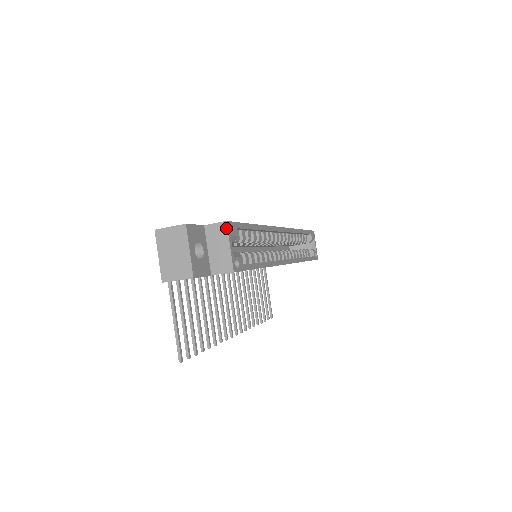
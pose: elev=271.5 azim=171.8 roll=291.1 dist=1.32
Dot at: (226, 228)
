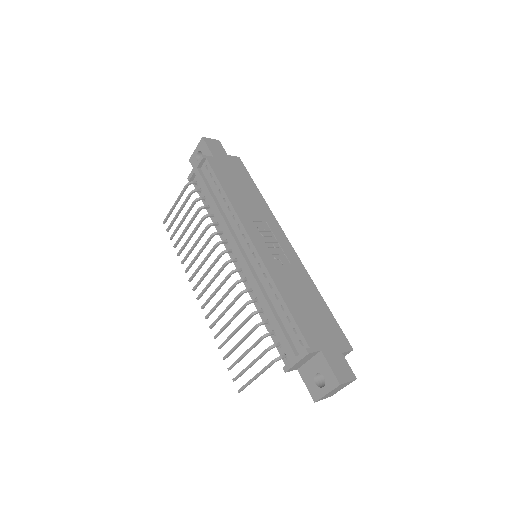
Dot at: occluded
